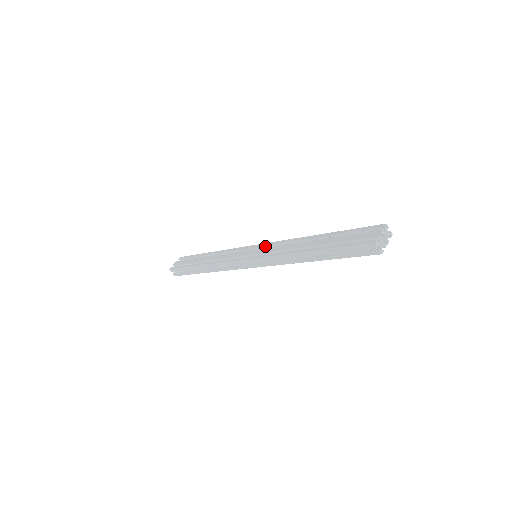
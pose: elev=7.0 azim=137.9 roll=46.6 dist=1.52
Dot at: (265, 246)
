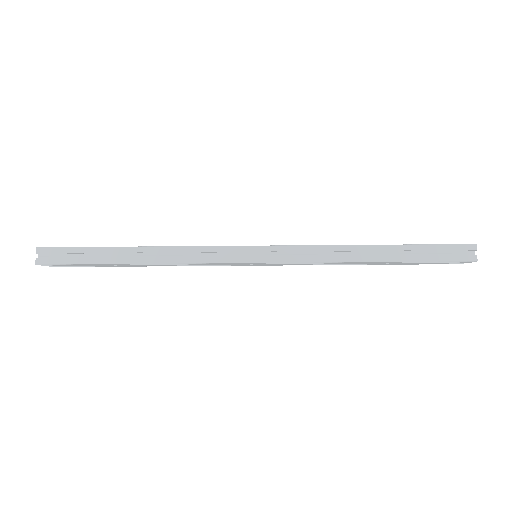
Dot at: occluded
